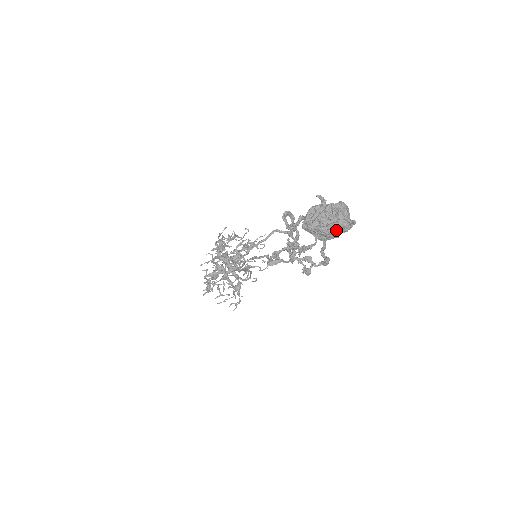
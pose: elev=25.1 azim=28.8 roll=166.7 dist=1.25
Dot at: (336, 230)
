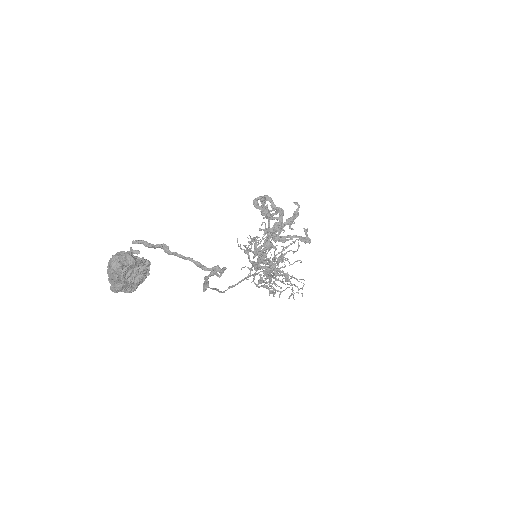
Dot at: (122, 283)
